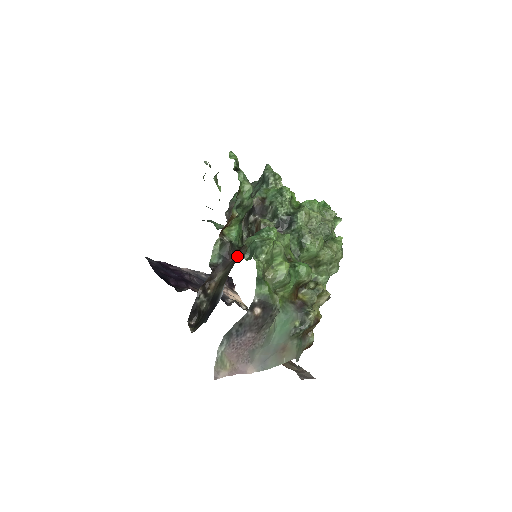
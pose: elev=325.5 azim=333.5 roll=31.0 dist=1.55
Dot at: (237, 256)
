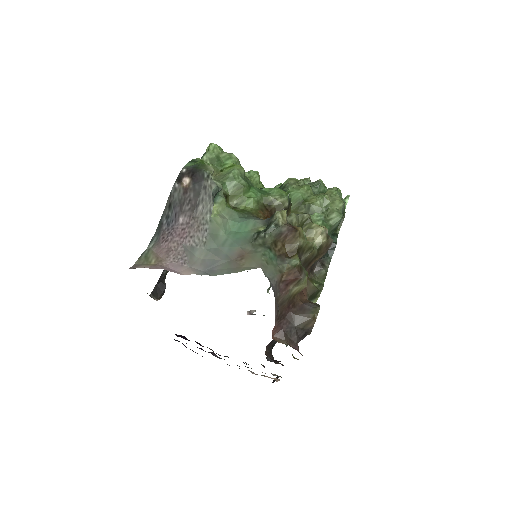
Dot at: occluded
